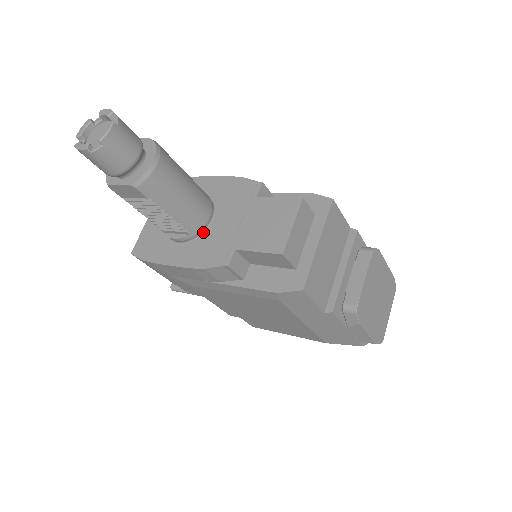
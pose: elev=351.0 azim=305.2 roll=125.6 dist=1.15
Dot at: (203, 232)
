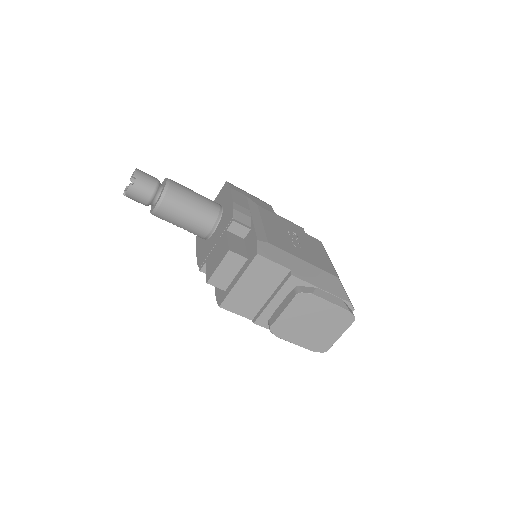
Dot at: (209, 238)
